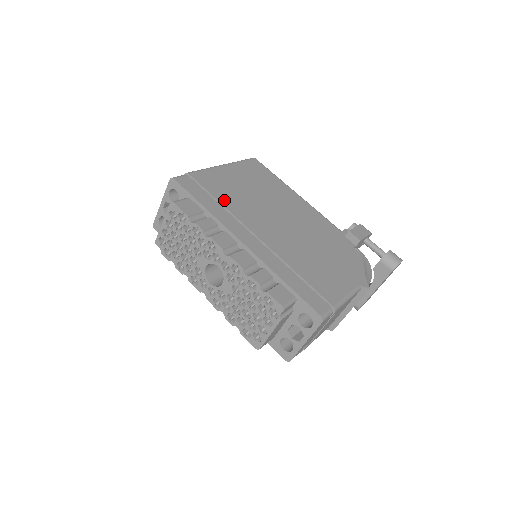
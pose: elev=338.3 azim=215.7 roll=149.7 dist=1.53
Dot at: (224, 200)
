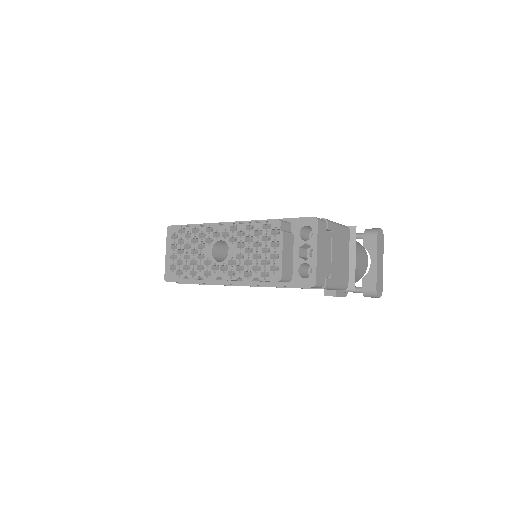
Dot at: occluded
